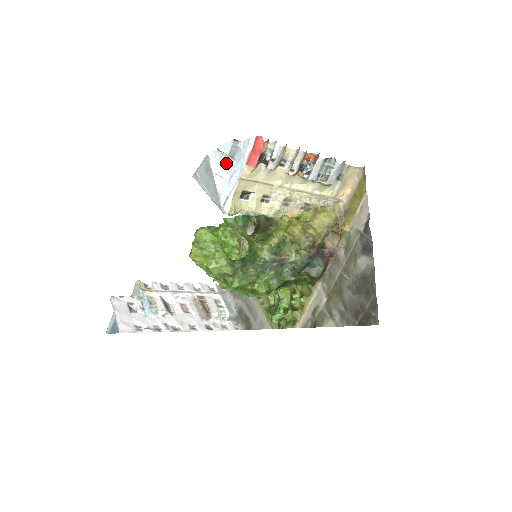
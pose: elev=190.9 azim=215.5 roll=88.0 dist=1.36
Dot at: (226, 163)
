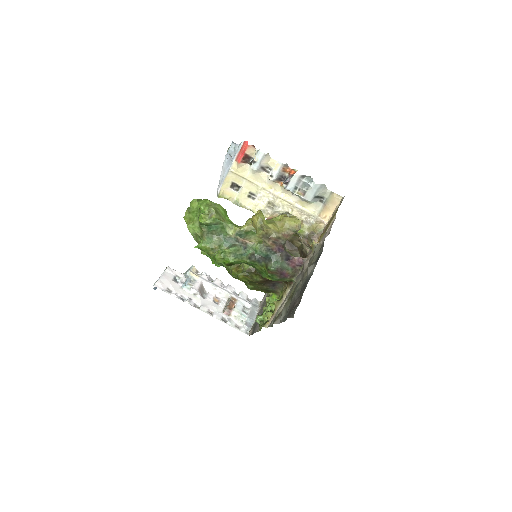
Dot at: (229, 160)
